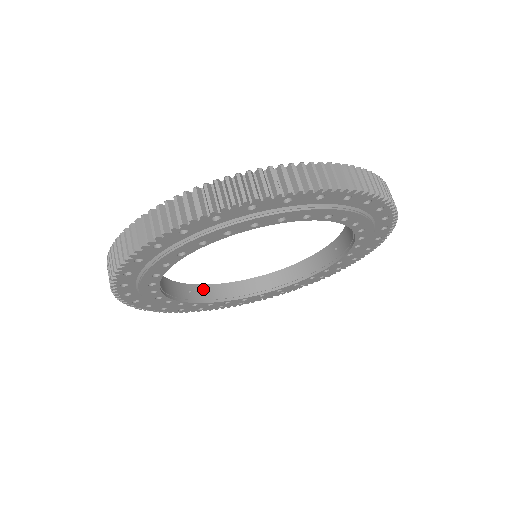
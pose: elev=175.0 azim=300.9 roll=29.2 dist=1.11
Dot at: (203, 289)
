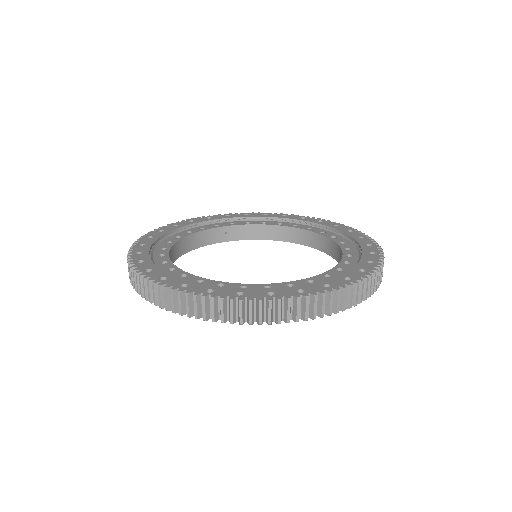
Dot at: (241, 229)
